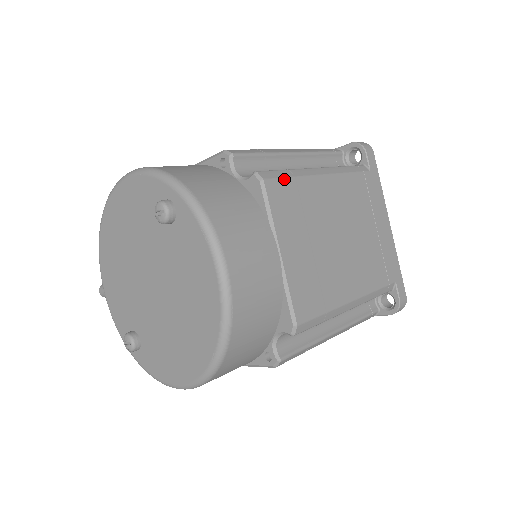
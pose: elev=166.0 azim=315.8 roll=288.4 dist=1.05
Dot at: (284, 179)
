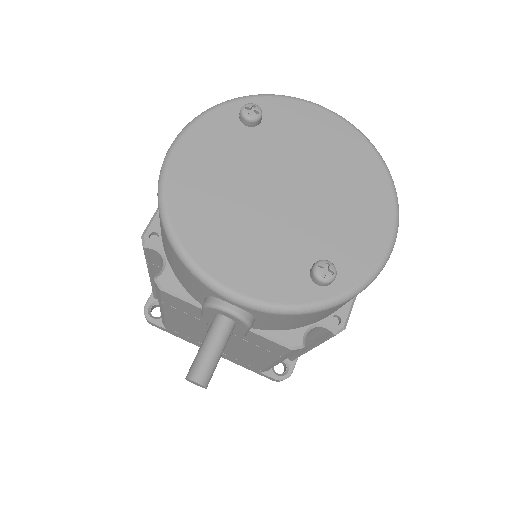
Dot at: occluded
